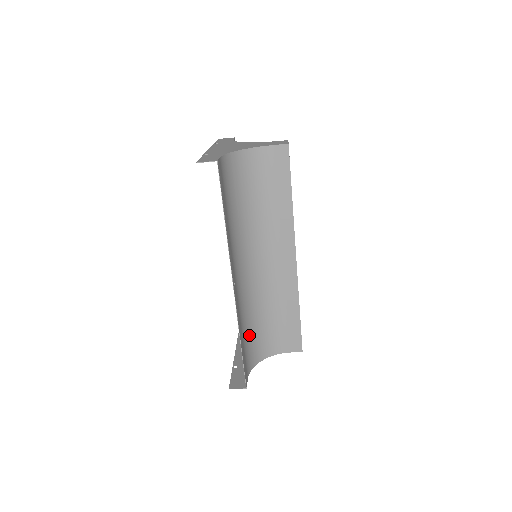
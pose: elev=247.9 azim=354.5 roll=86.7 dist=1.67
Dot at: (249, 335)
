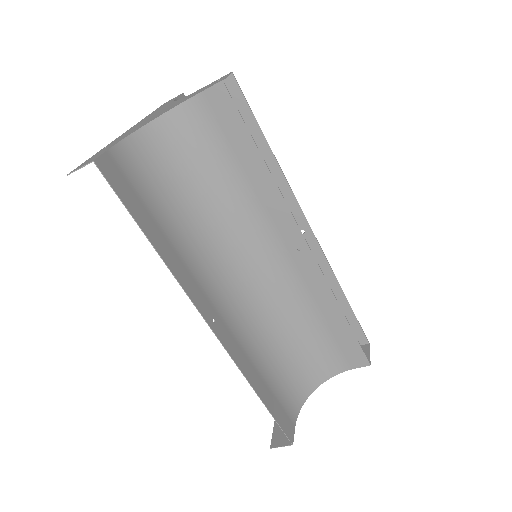
Dot at: (279, 368)
